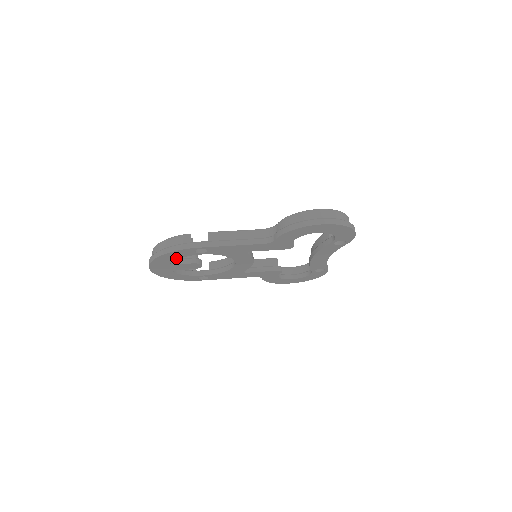
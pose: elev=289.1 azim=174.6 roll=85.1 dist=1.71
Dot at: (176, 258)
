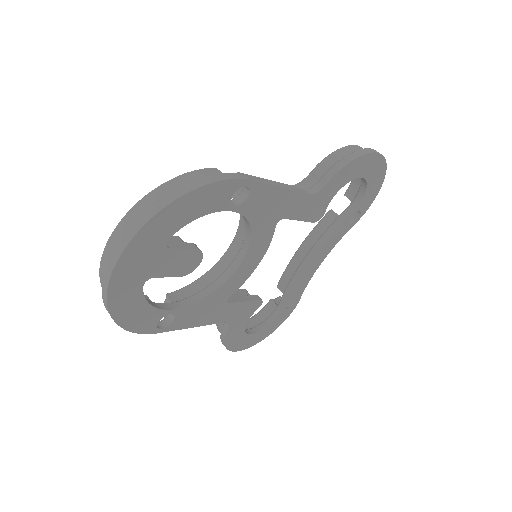
Dot at: (190, 218)
